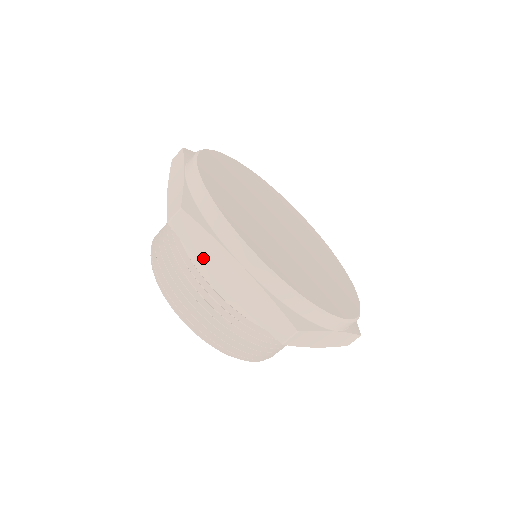
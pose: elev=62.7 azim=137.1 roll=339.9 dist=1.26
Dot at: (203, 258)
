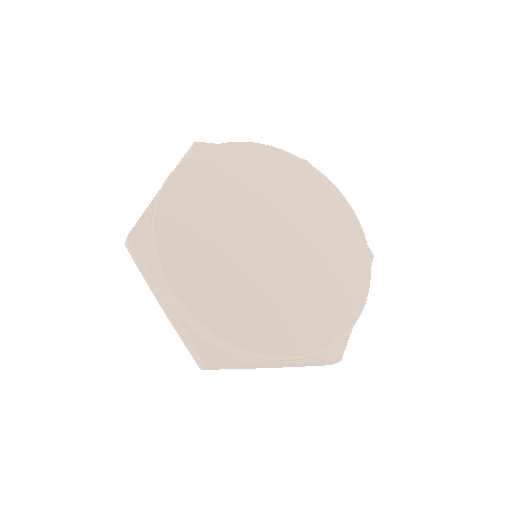
Dot at: (147, 280)
